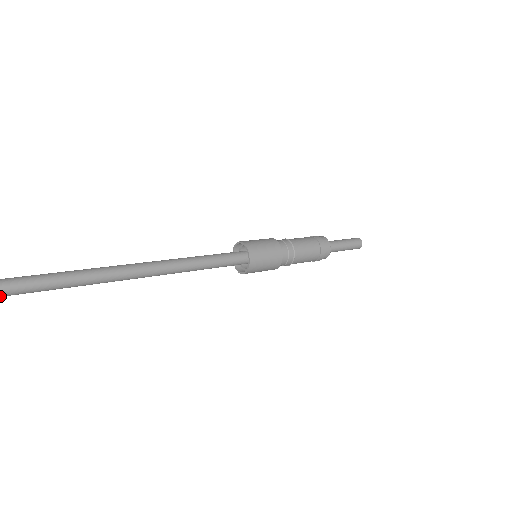
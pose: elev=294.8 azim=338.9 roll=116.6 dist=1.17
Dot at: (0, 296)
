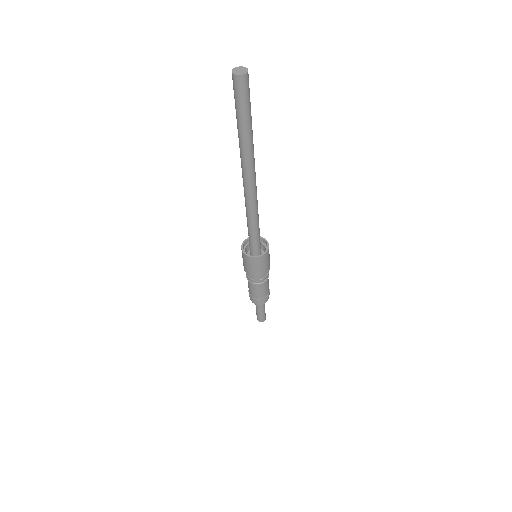
Dot at: (247, 82)
